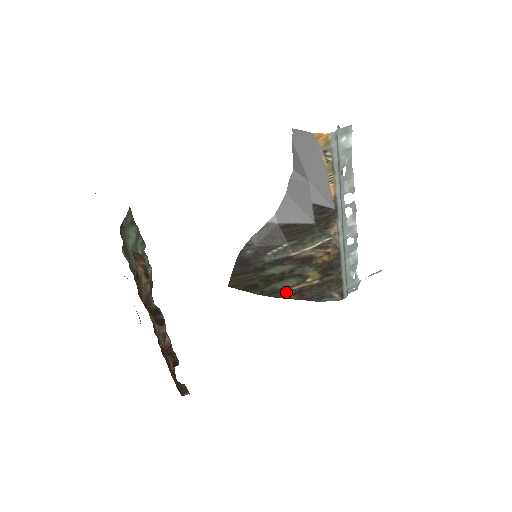
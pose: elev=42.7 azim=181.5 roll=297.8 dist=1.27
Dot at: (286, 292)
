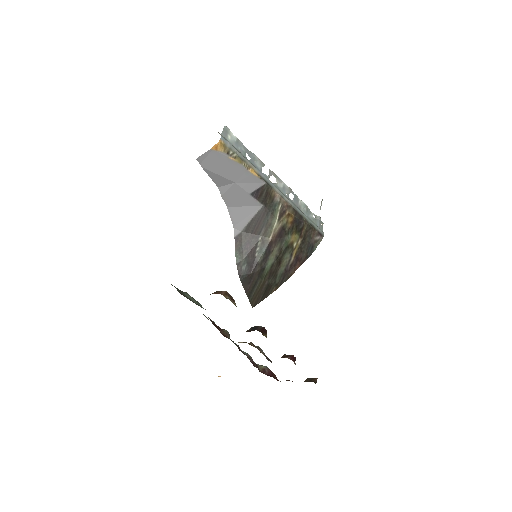
Dot at: (290, 268)
